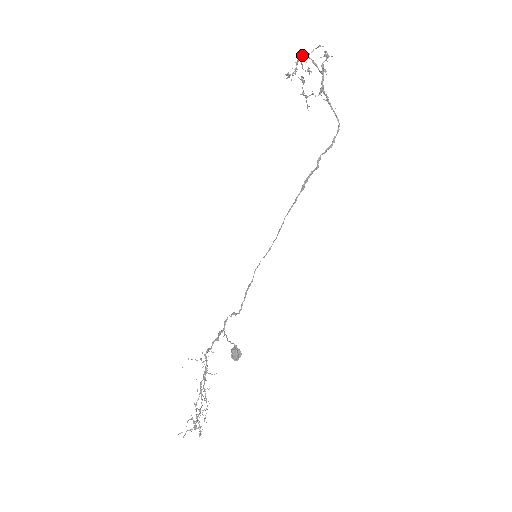
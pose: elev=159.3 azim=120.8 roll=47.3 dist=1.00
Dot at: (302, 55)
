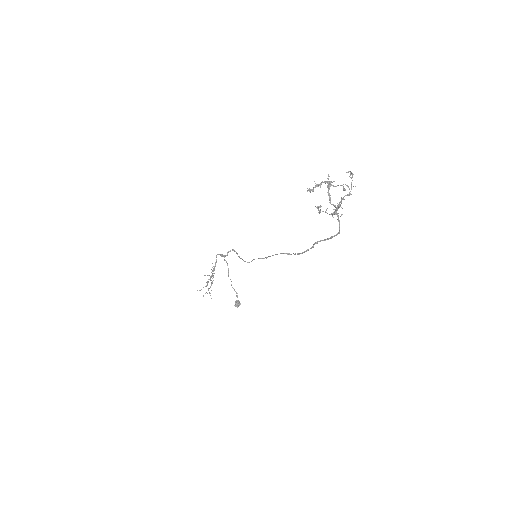
Dot at: (327, 183)
